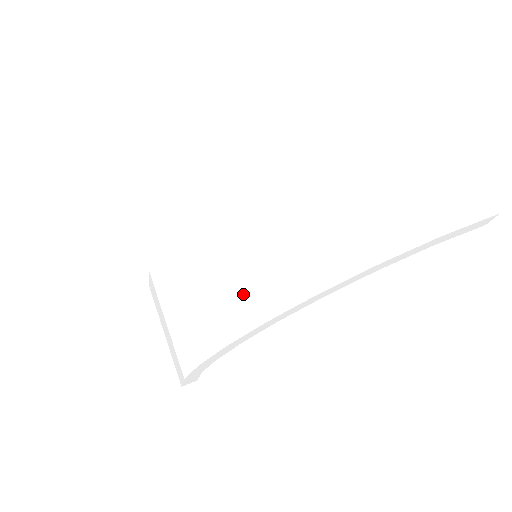
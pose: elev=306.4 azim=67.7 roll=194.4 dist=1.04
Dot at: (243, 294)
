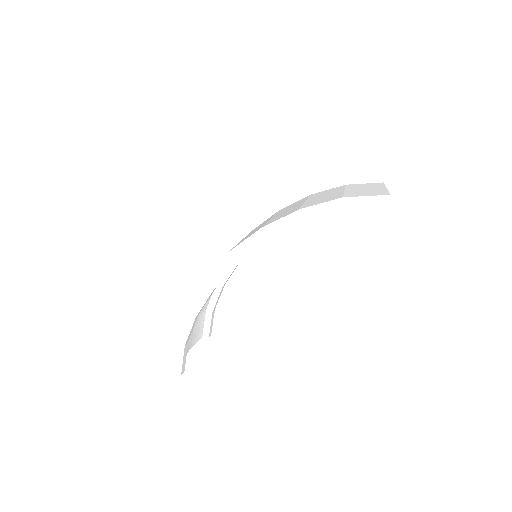
Dot at: occluded
